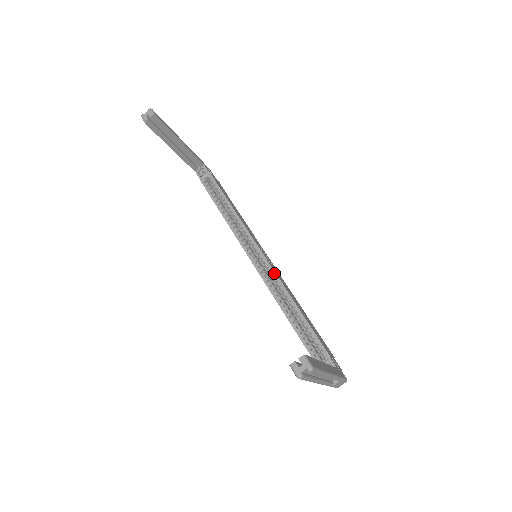
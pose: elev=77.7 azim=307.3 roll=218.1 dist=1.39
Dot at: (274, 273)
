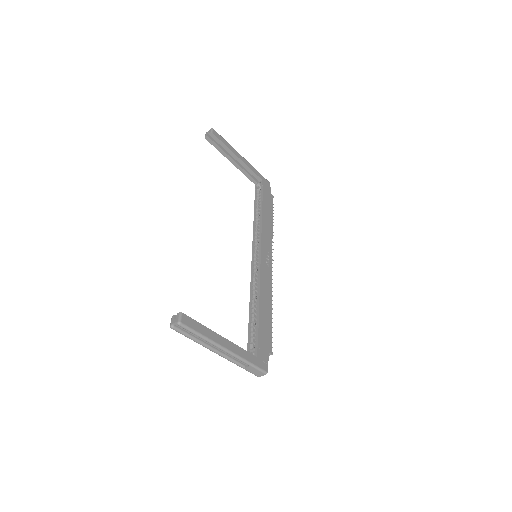
Dot at: (259, 272)
